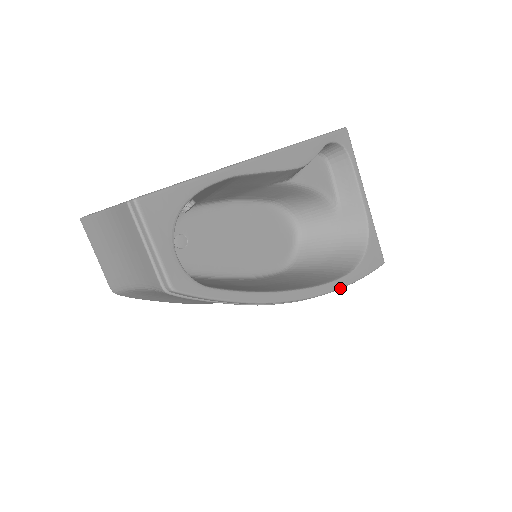
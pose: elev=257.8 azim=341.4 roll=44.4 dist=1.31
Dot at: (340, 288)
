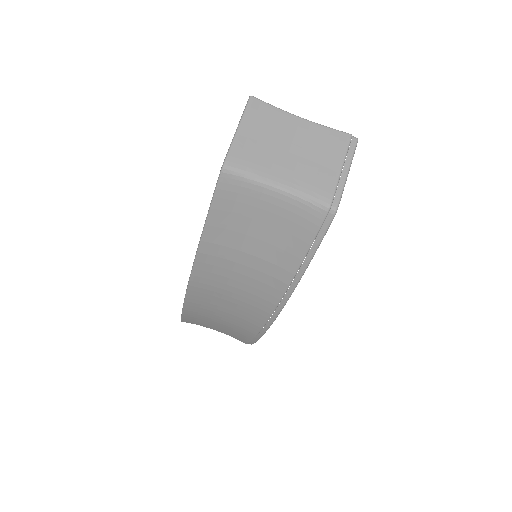
Dot at: occluded
